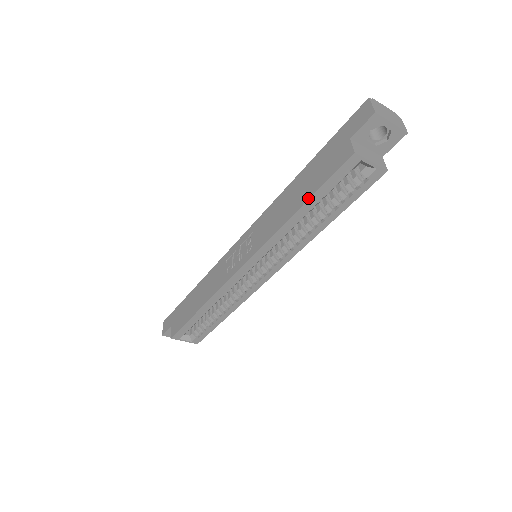
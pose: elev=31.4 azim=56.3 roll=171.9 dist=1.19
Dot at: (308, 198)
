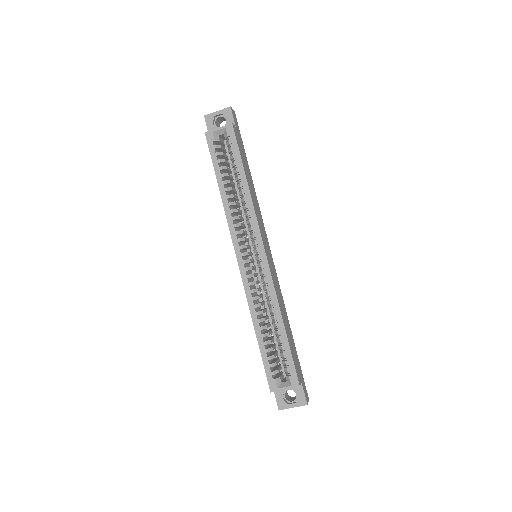
Dot at: (216, 176)
